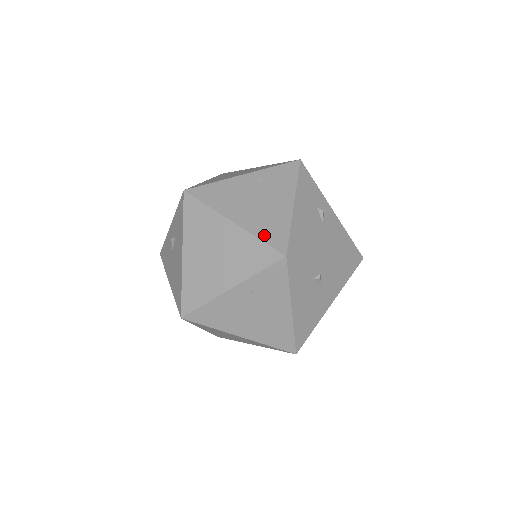
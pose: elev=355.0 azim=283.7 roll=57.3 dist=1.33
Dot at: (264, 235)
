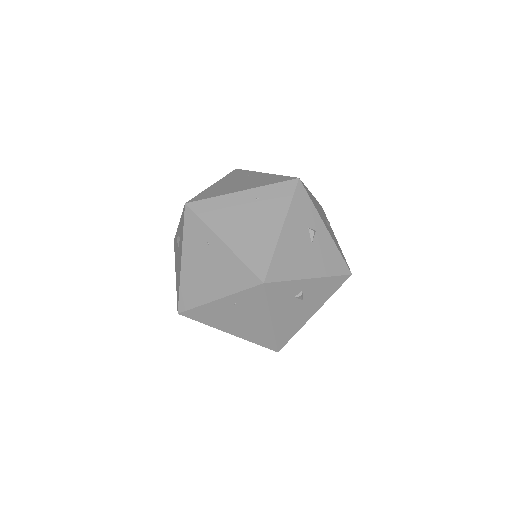
Dot at: (248, 259)
